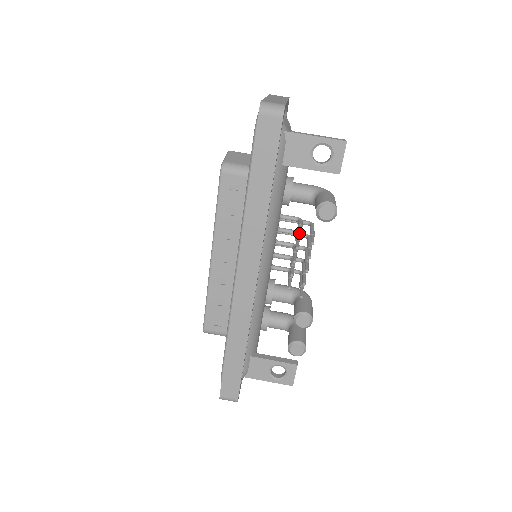
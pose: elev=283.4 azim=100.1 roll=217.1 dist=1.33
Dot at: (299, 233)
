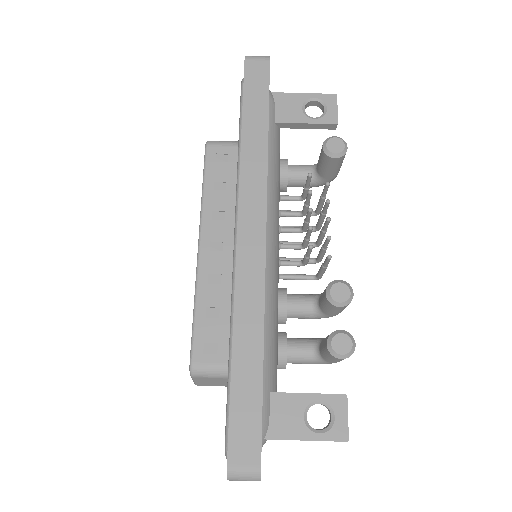
Dot at: (309, 173)
